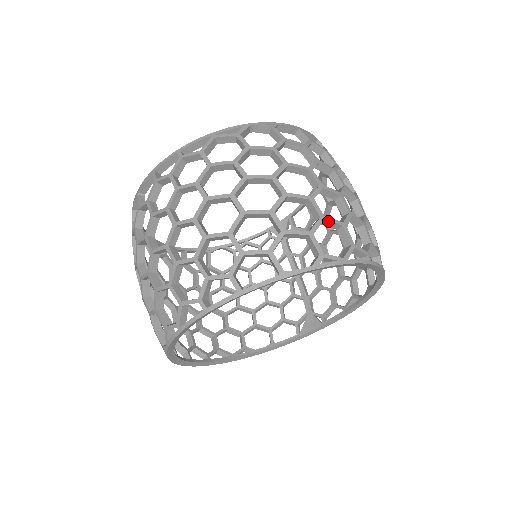
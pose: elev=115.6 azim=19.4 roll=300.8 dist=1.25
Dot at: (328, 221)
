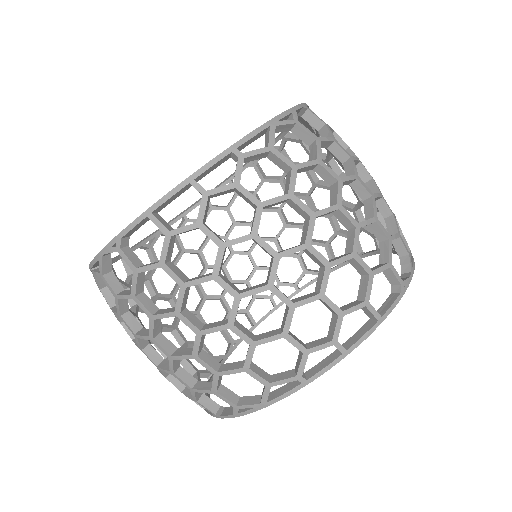
Dot at: (224, 374)
